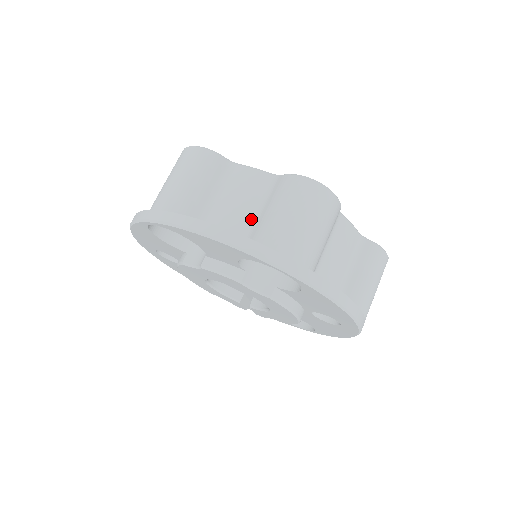
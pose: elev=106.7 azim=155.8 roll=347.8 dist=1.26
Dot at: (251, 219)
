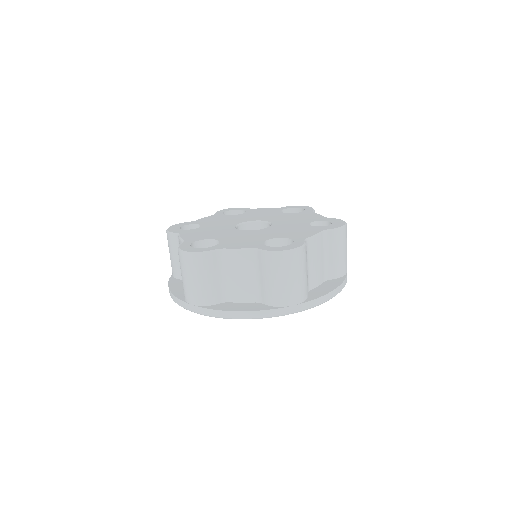
Dot at: (255, 285)
